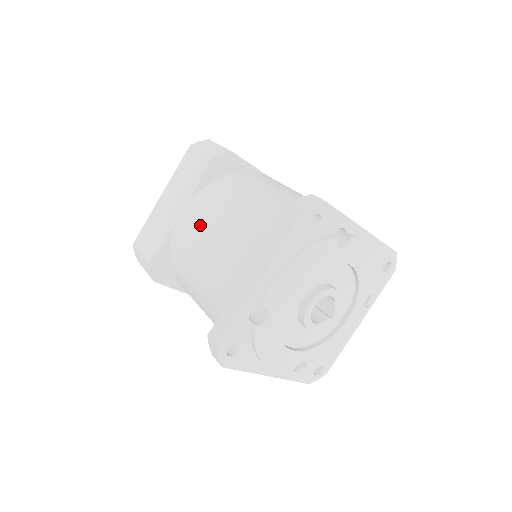
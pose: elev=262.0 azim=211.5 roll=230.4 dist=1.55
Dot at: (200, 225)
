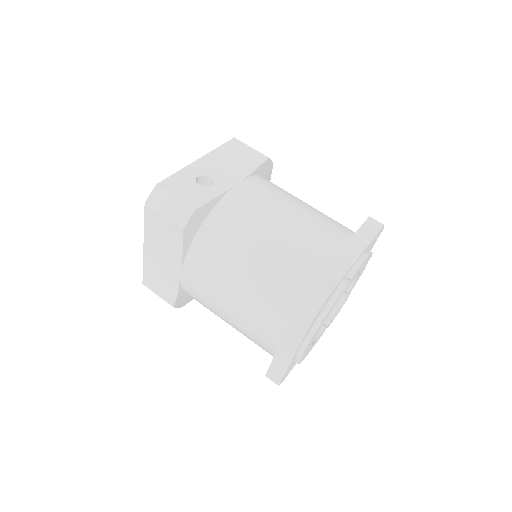
Dot at: (209, 293)
